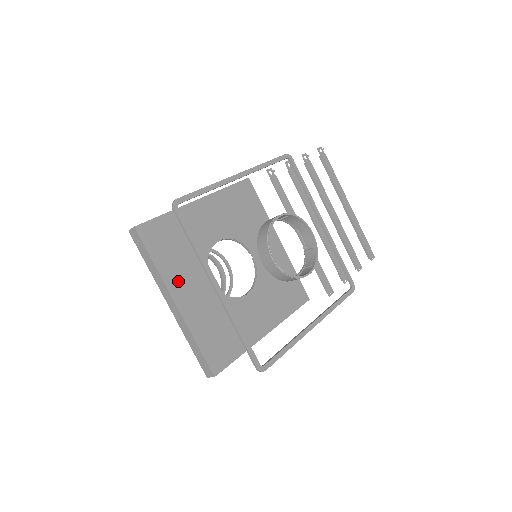
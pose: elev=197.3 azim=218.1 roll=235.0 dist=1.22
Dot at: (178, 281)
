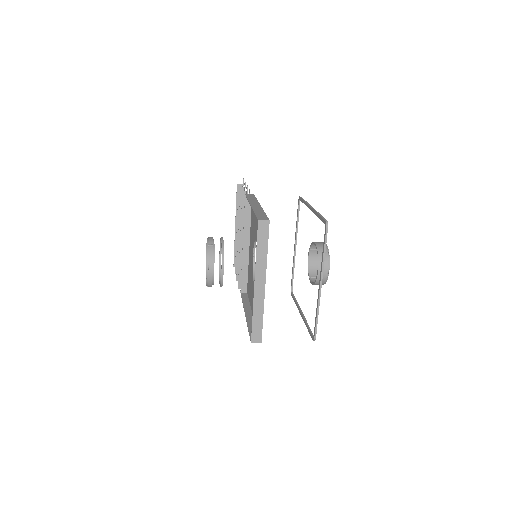
Dot at: occluded
